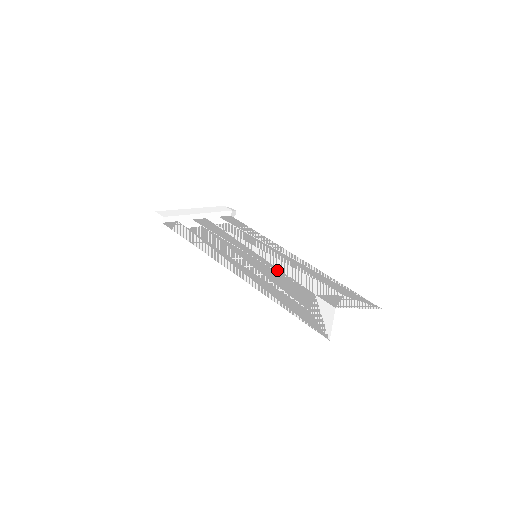
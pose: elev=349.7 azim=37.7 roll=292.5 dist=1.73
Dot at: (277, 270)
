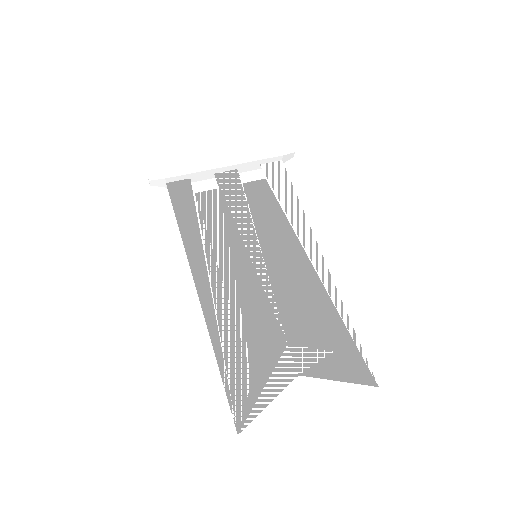
Dot at: (266, 288)
